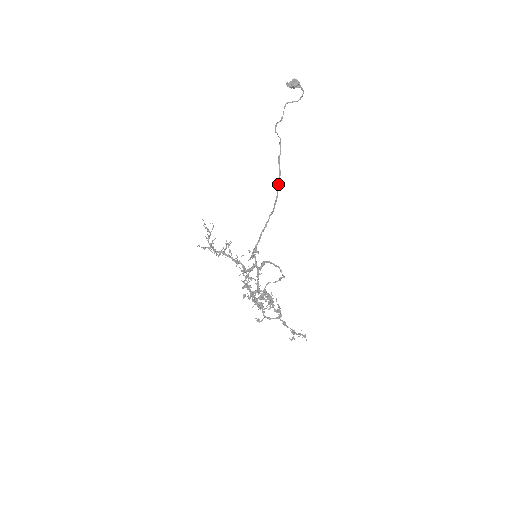
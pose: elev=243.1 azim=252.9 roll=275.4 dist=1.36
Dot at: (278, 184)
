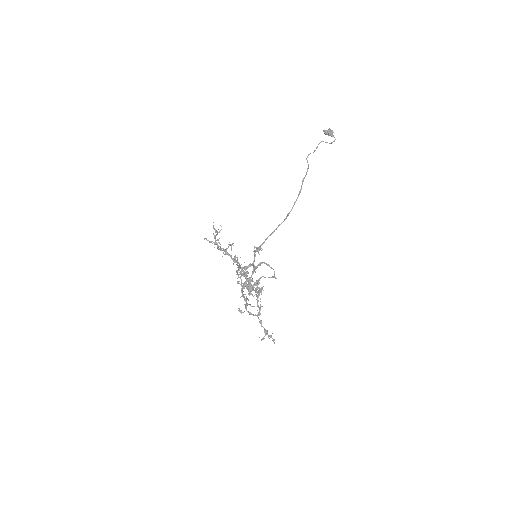
Dot at: (296, 199)
